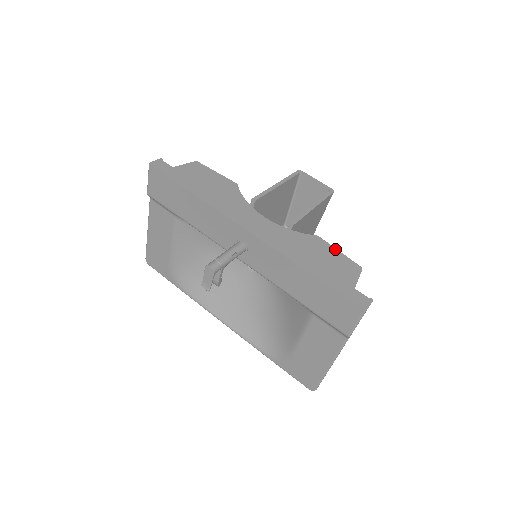
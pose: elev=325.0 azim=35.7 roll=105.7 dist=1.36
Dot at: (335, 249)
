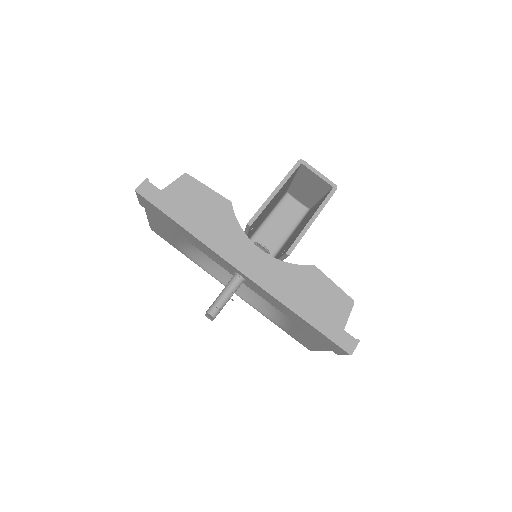
Dot at: (330, 281)
